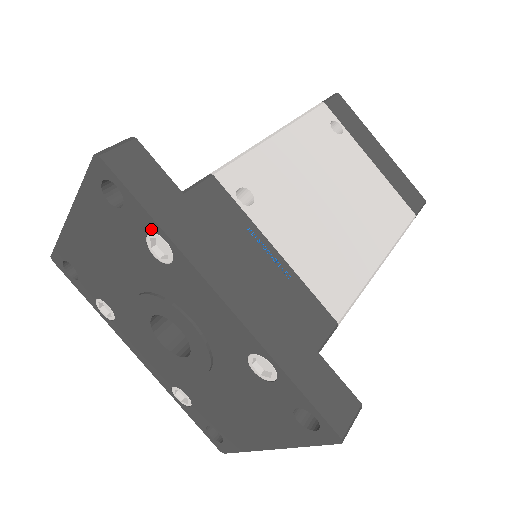
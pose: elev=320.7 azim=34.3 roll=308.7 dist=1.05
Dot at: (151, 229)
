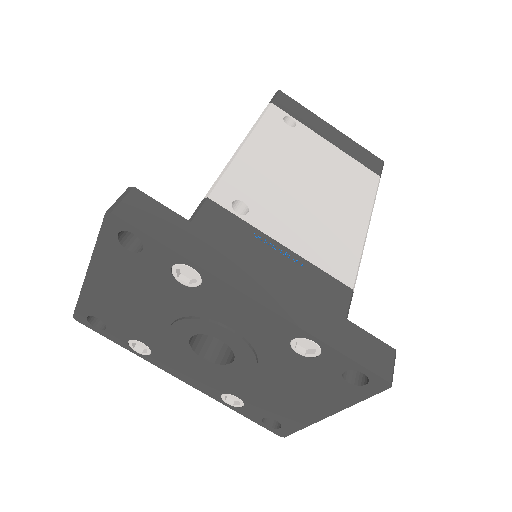
Dot at: (175, 261)
